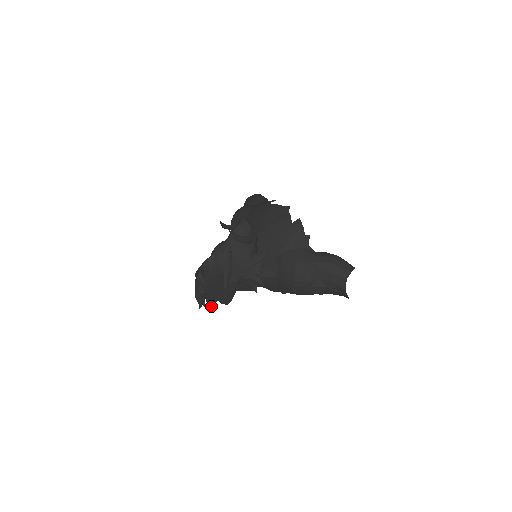
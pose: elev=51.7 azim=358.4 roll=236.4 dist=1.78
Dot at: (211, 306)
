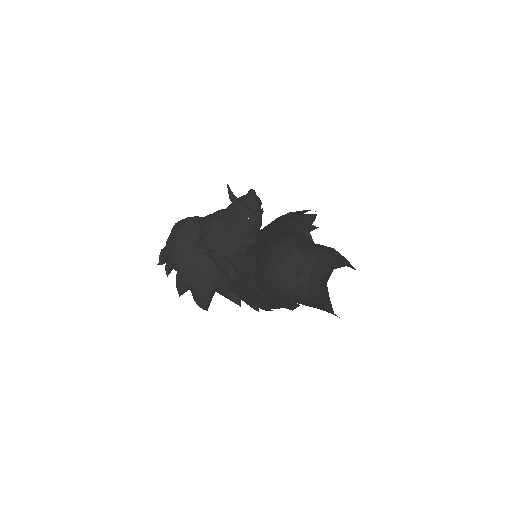
Dot at: (181, 294)
